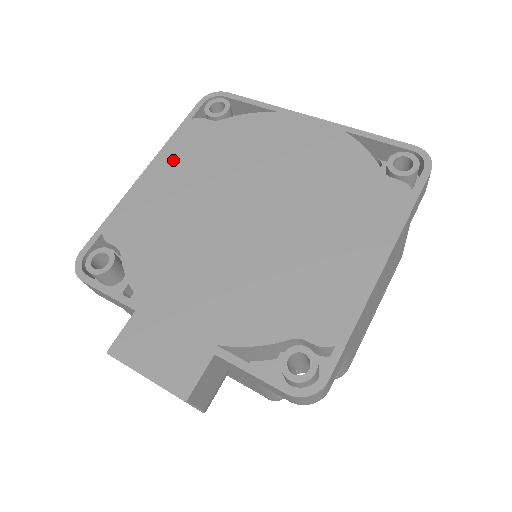
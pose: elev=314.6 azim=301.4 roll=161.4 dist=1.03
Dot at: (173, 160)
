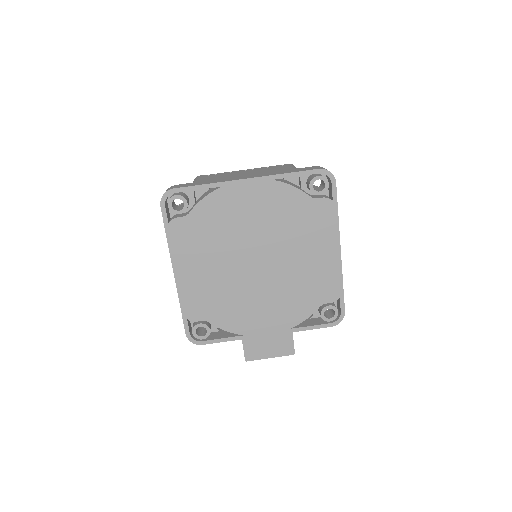
Dot at: (185, 257)
